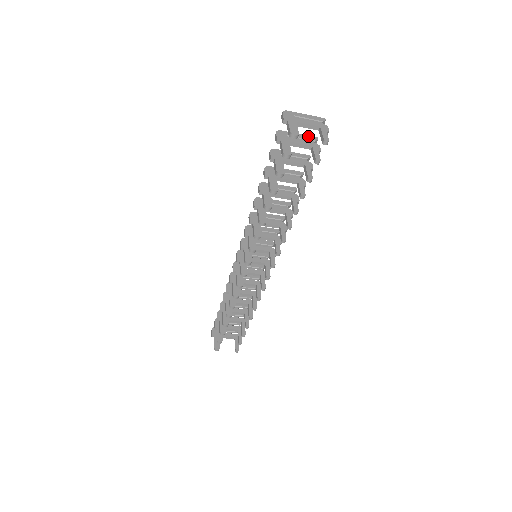
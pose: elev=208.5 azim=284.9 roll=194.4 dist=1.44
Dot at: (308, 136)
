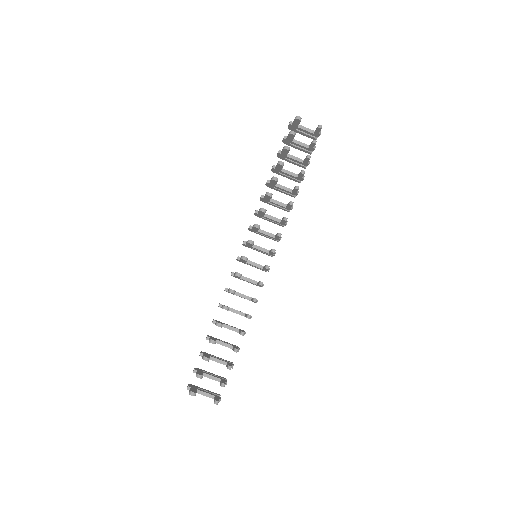
Dot at: (305, 149)
